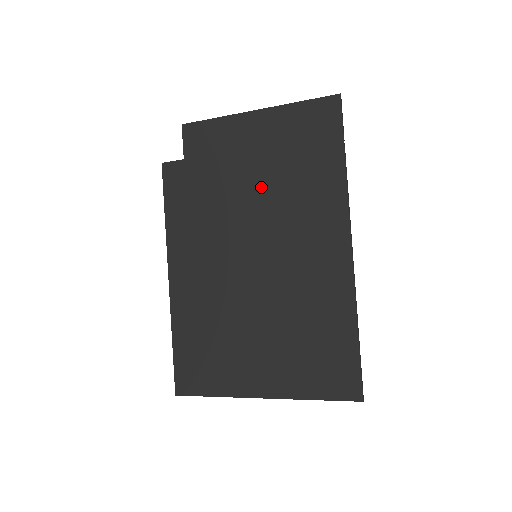
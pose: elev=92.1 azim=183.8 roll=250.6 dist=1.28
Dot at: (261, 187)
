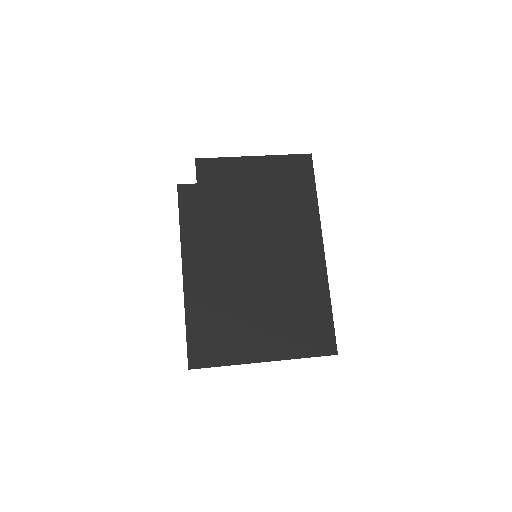
Dot at: (259, 208)
